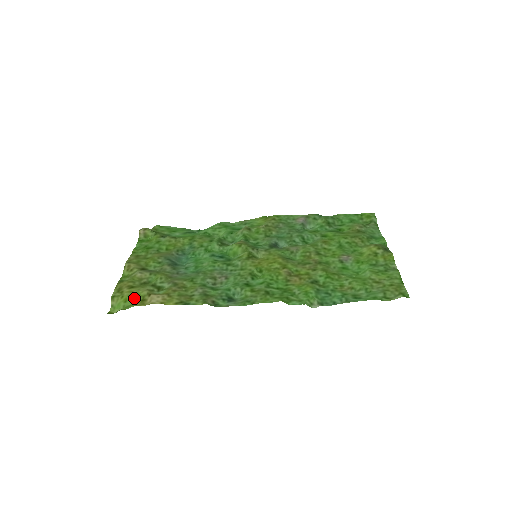
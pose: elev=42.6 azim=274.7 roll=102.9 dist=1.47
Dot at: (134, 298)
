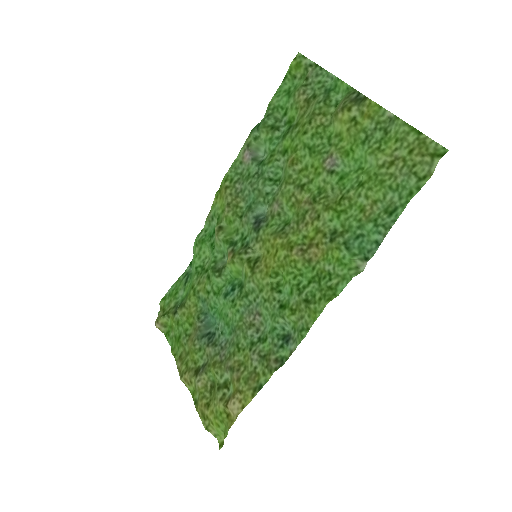
Dot at: (220, 419)
